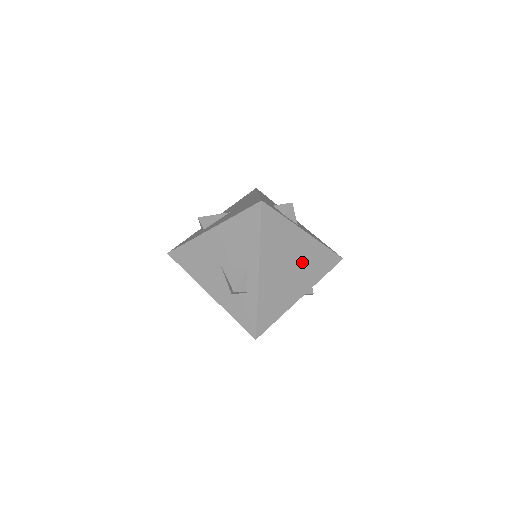
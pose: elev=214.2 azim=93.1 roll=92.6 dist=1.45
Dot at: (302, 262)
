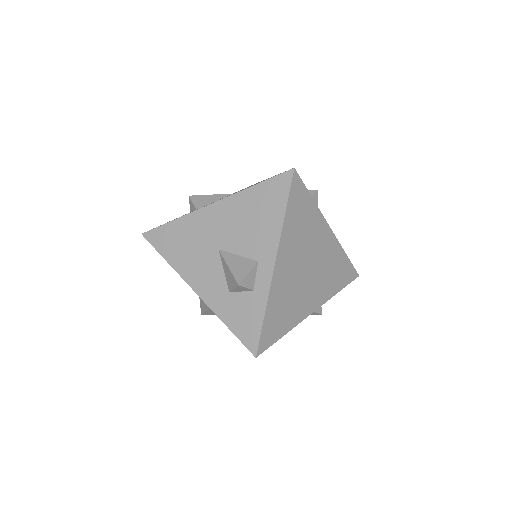
Dot at: (321, 266)
